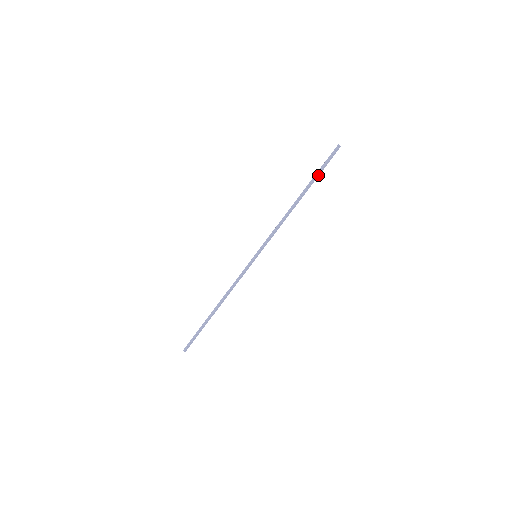
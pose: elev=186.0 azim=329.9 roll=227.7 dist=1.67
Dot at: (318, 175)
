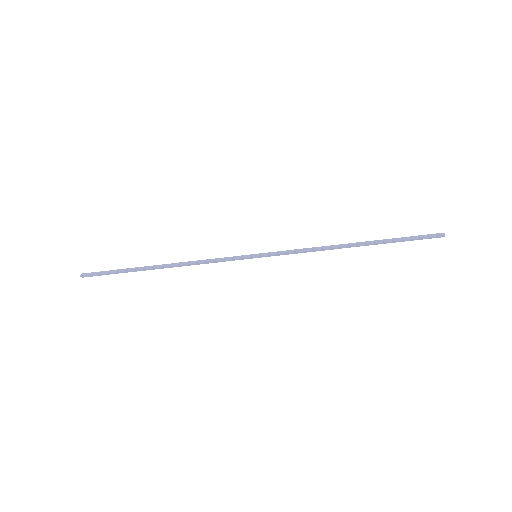
Dot at: (396, 241)
